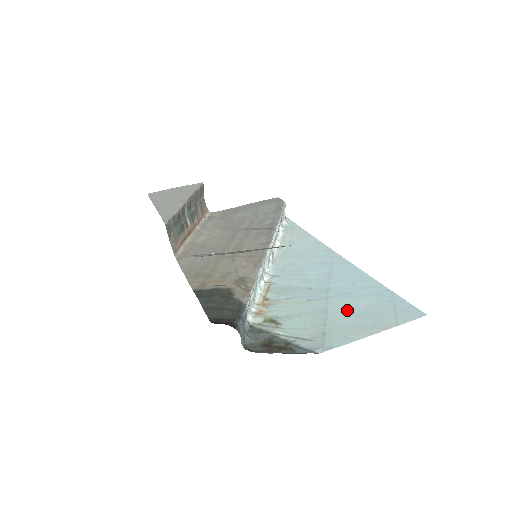
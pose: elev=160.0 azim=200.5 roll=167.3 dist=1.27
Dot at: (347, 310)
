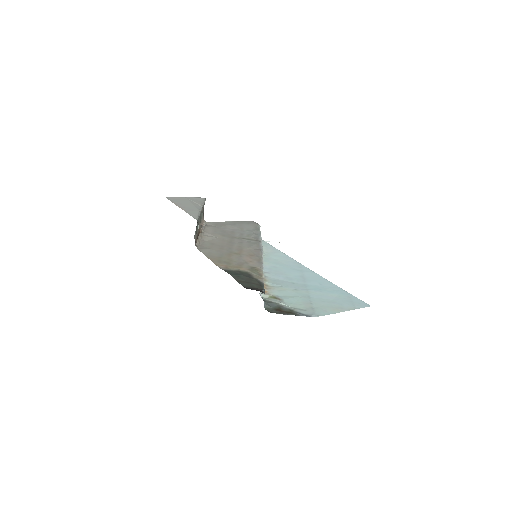
Dot at: (322, 298)
